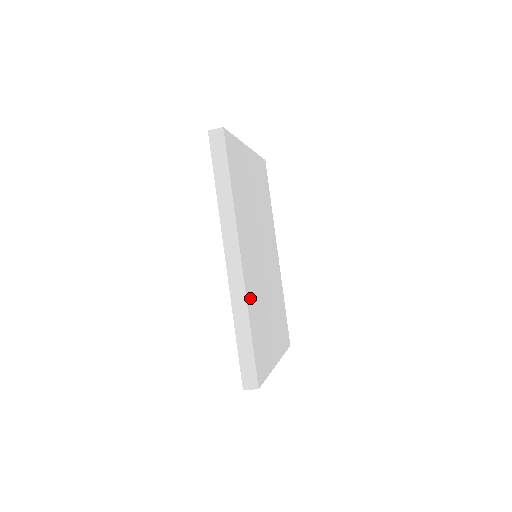
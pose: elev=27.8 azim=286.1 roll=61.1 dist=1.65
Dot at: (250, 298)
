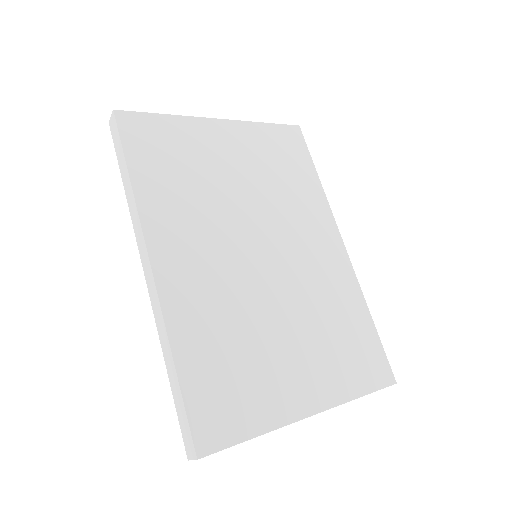
Dot at: (184, 317)
